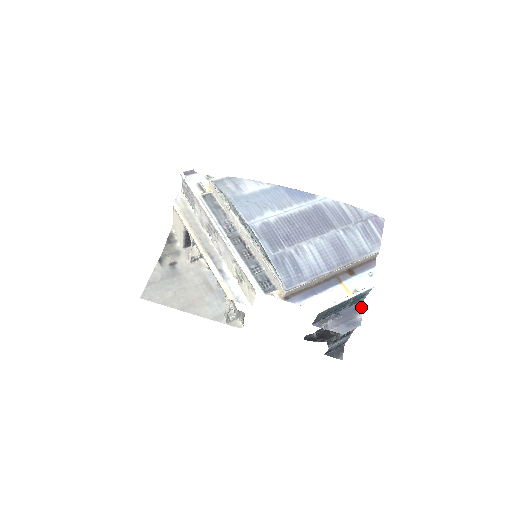
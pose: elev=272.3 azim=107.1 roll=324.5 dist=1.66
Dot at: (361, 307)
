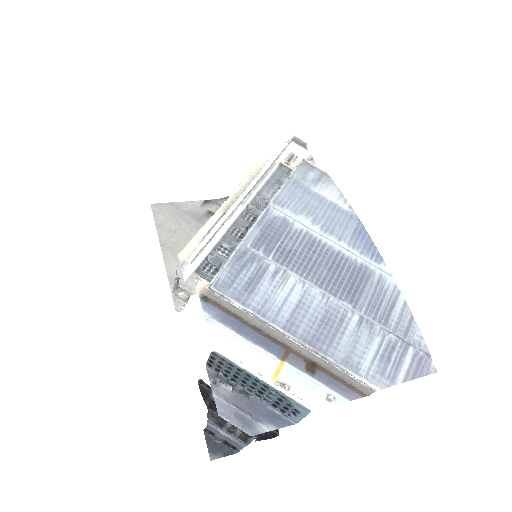
Dot at: (283, 424)
